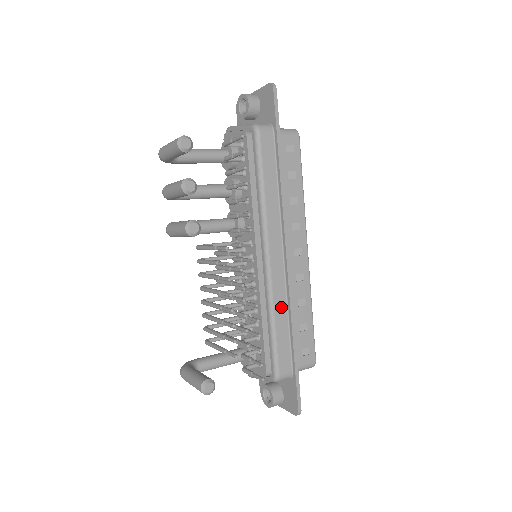
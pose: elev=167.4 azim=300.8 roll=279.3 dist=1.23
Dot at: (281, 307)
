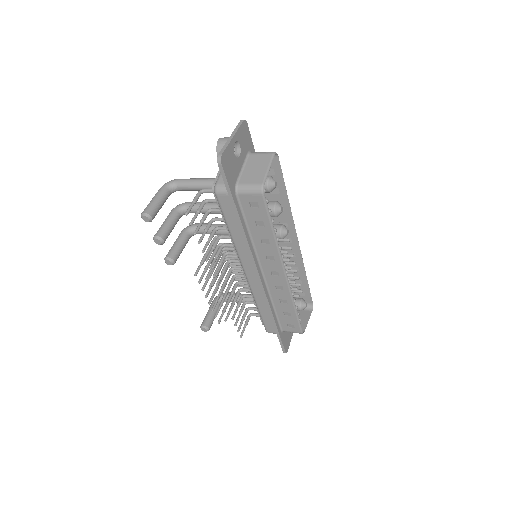
Dot at: (262, 301)
